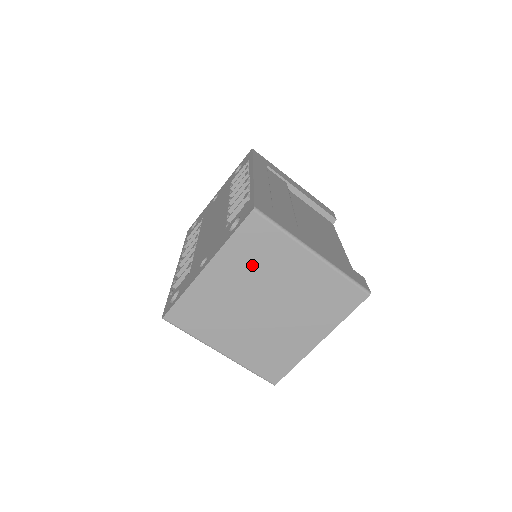
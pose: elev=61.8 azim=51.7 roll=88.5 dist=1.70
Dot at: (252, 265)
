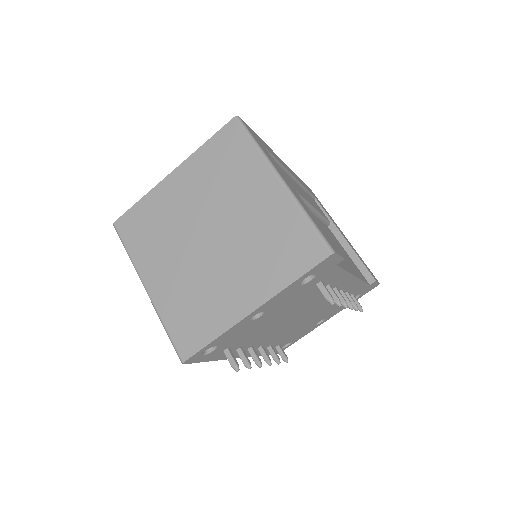
Dot at: (214, 179)
